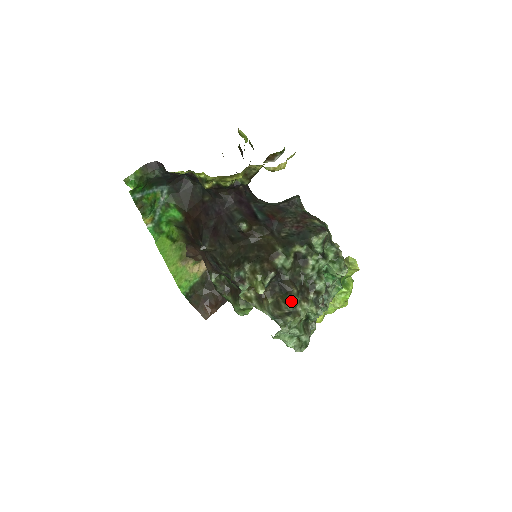
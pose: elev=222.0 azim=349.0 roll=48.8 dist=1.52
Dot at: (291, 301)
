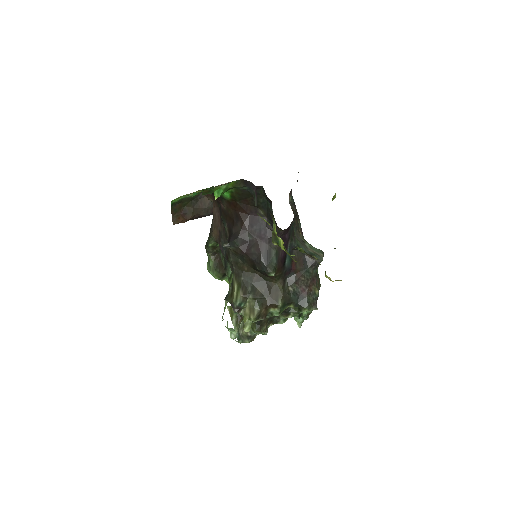
Dot at: (257, 332)
